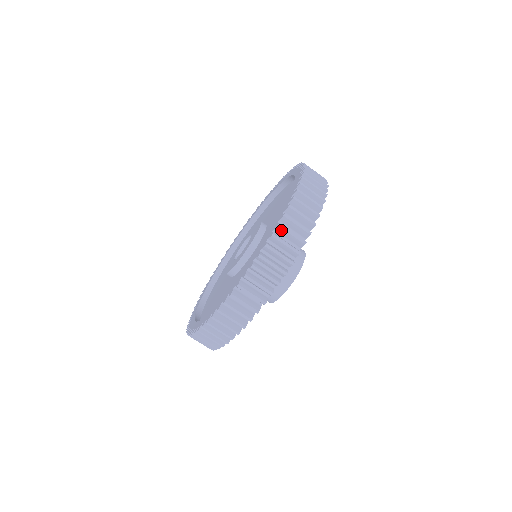
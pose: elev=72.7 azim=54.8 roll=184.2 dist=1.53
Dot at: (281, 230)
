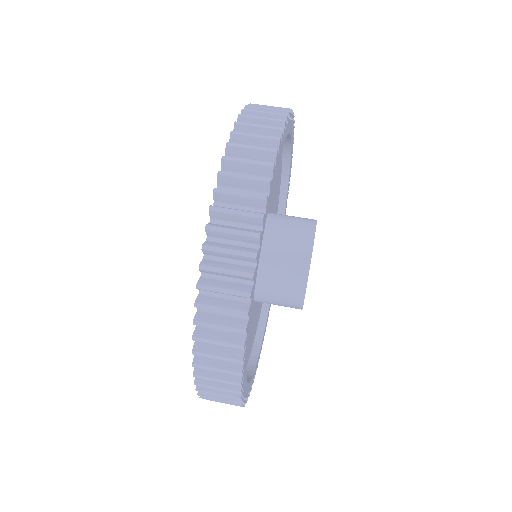
Dot at: occluded
